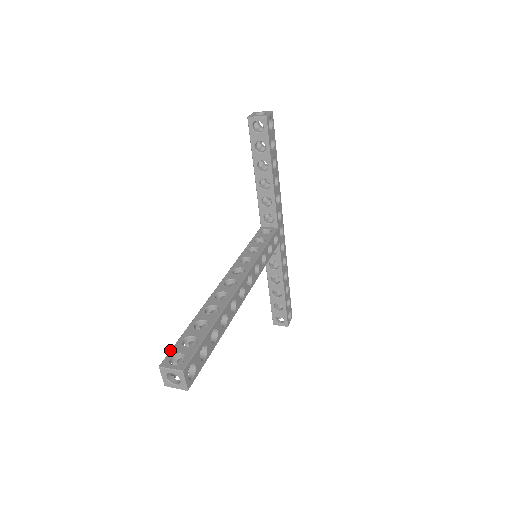
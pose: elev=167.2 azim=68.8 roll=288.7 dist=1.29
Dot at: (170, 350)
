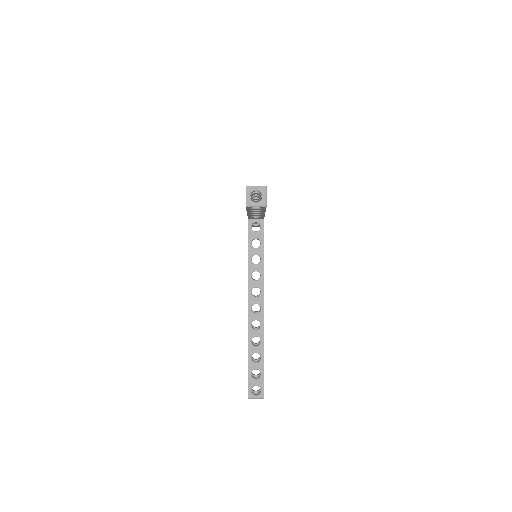
Dot at: (248, 384)
